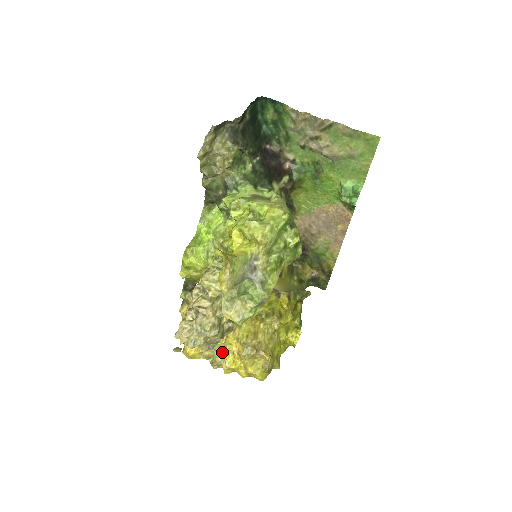
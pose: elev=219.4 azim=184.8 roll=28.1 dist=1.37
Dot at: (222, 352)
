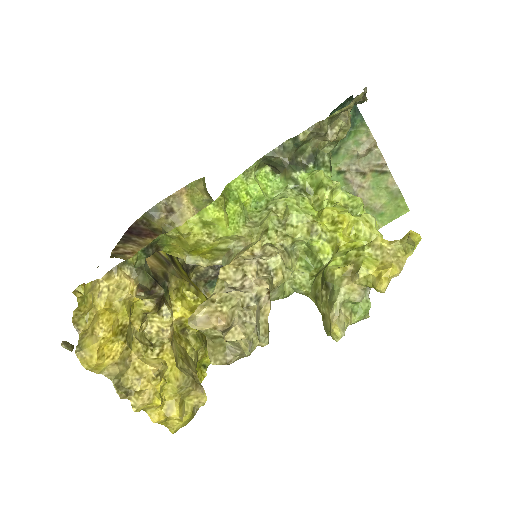
Dot at: (159, 373)
